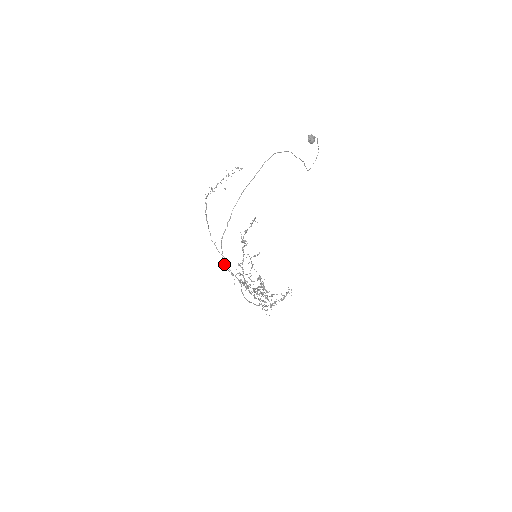
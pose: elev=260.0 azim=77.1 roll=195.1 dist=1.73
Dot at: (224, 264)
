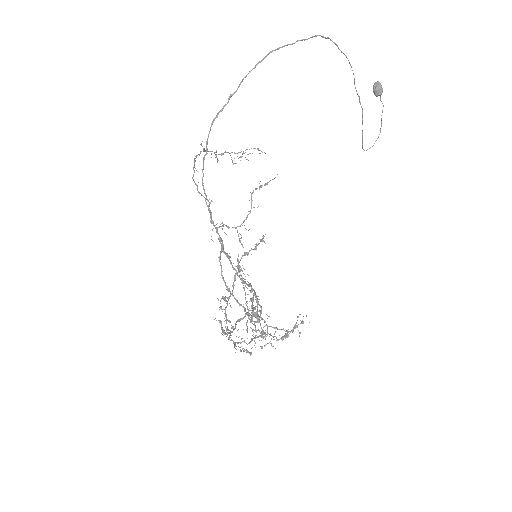
Dot at: (203, 185)
